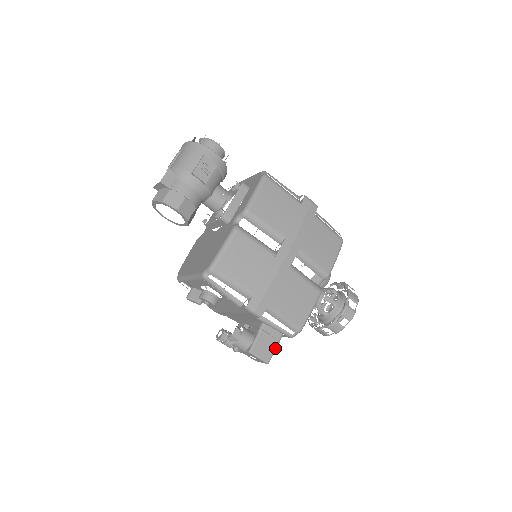
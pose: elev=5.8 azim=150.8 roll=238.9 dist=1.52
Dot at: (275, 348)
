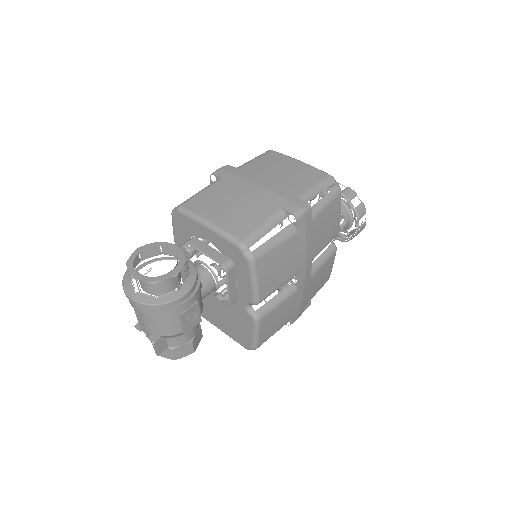
Dot at: occluded
